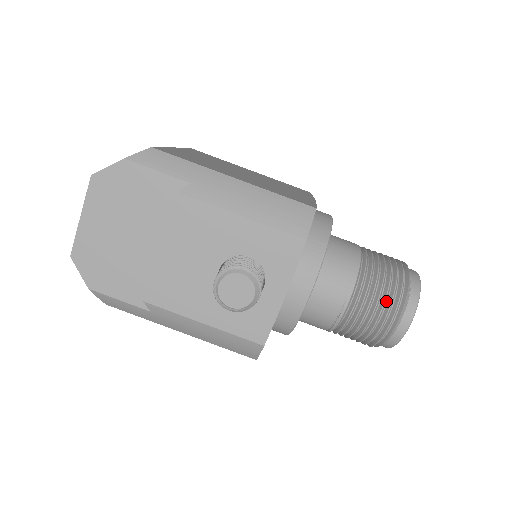
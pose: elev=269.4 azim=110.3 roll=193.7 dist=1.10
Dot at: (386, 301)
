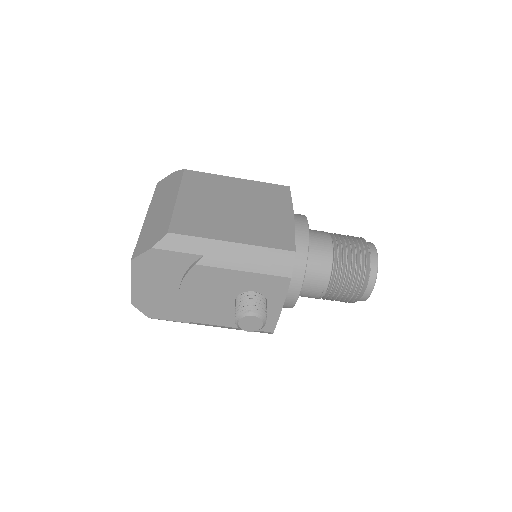
Dot at: (353, 283)
